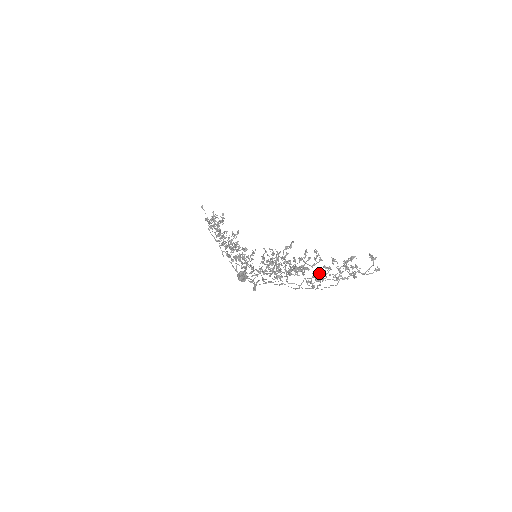
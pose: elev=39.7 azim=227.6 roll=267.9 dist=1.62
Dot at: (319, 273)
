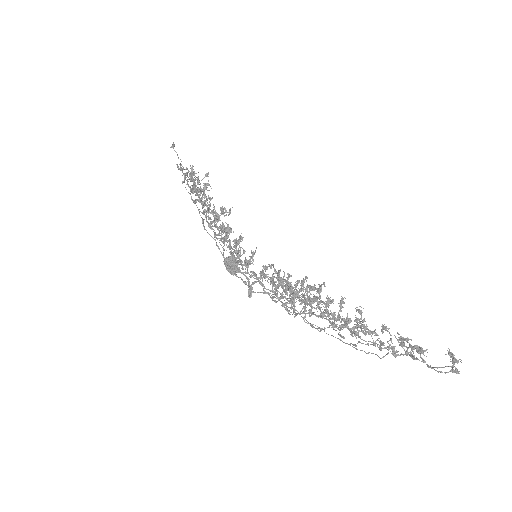
Dot at: (357, 332)
